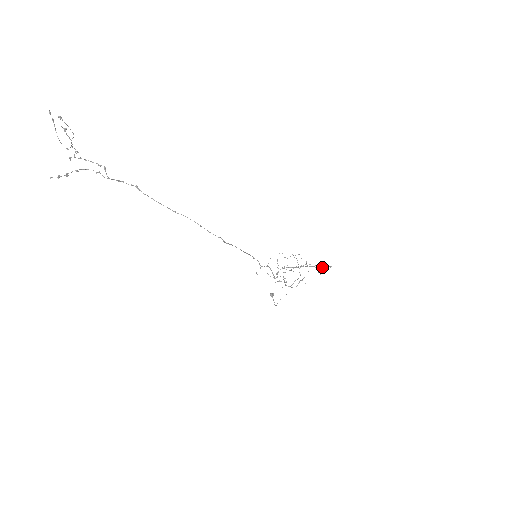
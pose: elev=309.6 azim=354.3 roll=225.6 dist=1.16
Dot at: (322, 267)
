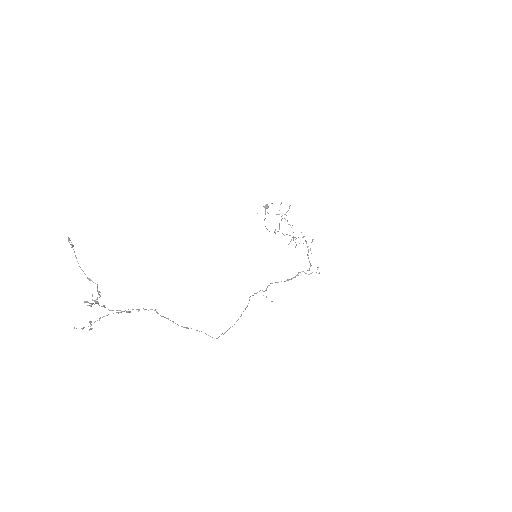
Dot at: occluded
